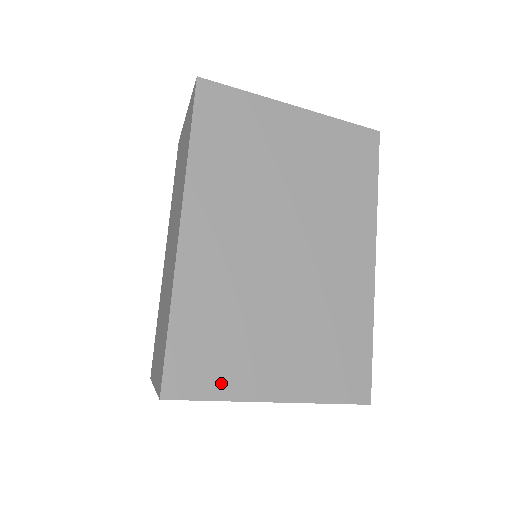
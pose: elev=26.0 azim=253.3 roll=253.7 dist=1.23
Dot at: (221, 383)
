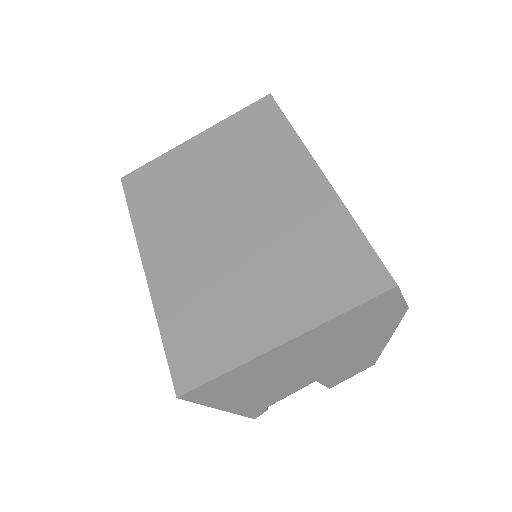
Dot at: (224, 356)
